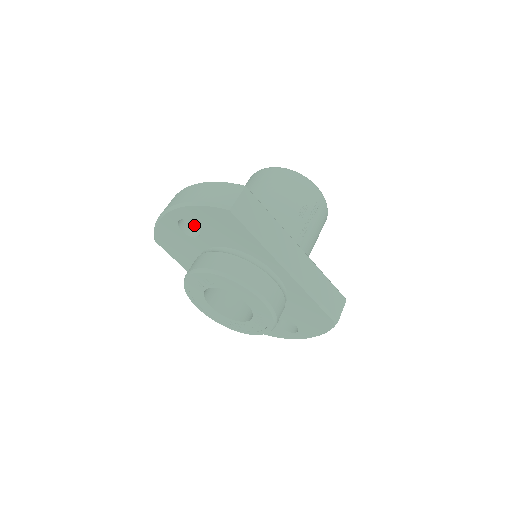
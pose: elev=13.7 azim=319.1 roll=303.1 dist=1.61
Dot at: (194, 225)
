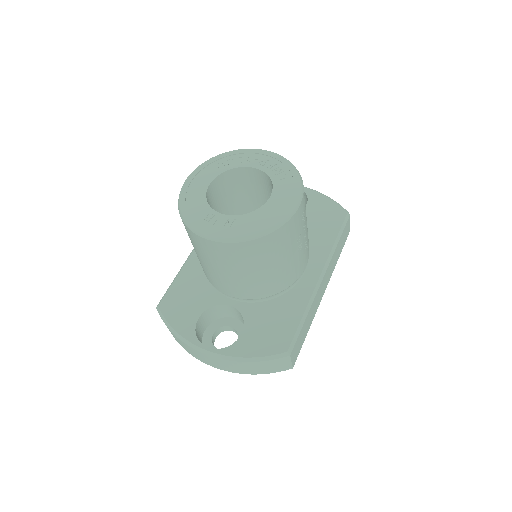
Dot at: (208, 318)
